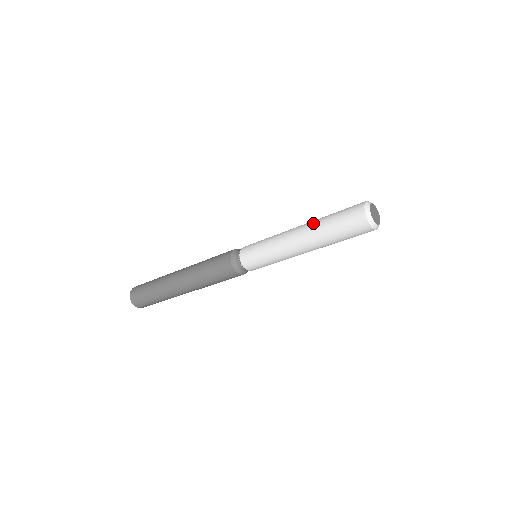
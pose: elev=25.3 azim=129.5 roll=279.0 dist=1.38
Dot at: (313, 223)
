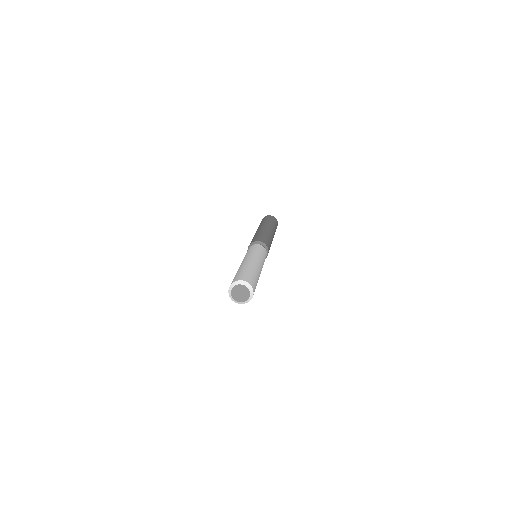
Dot at: occluded
